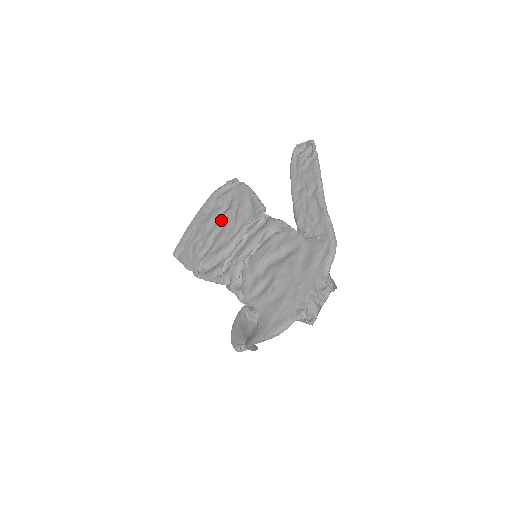
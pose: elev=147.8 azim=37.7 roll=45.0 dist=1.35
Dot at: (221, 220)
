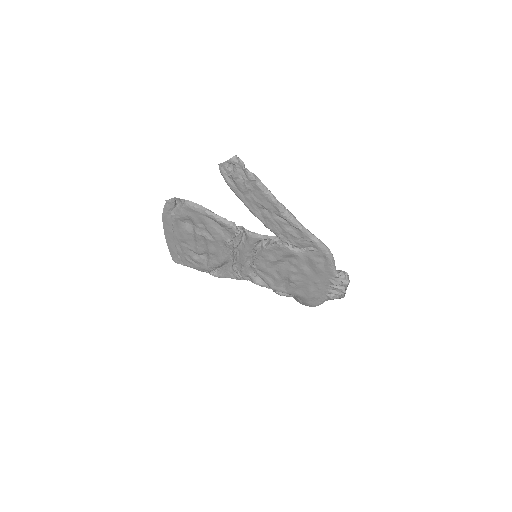
Dot at: (197, 238)
